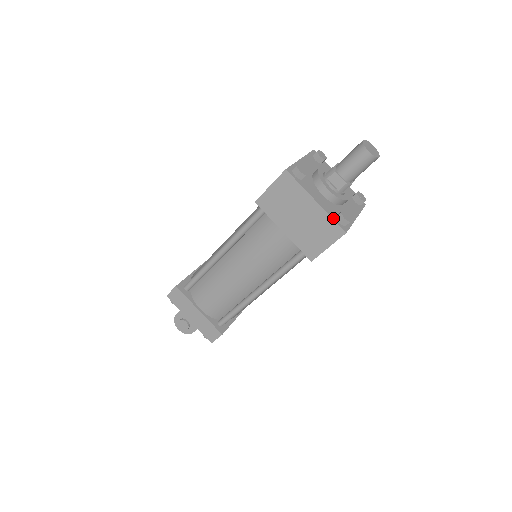
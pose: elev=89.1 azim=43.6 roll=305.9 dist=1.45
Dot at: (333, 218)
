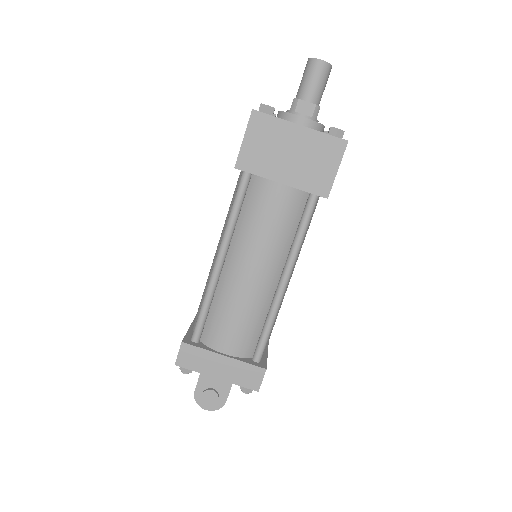
Dot at: (327, 134)
